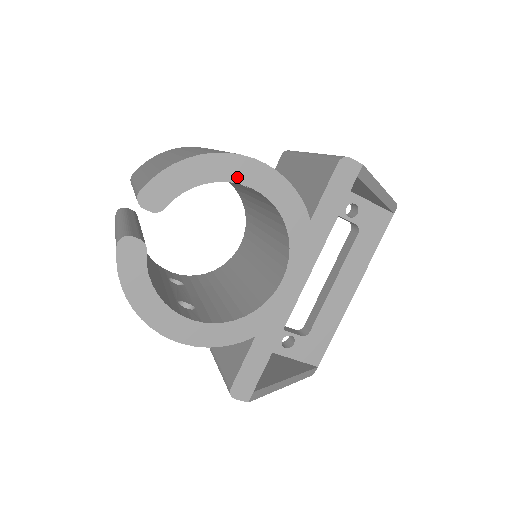
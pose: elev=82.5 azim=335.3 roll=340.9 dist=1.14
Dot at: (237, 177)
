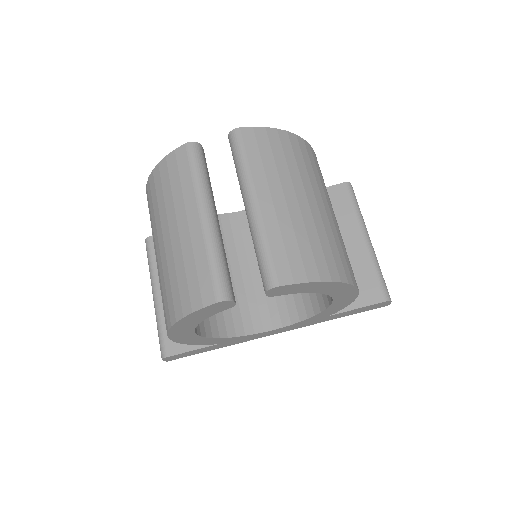
Dot at: (337, 295)
